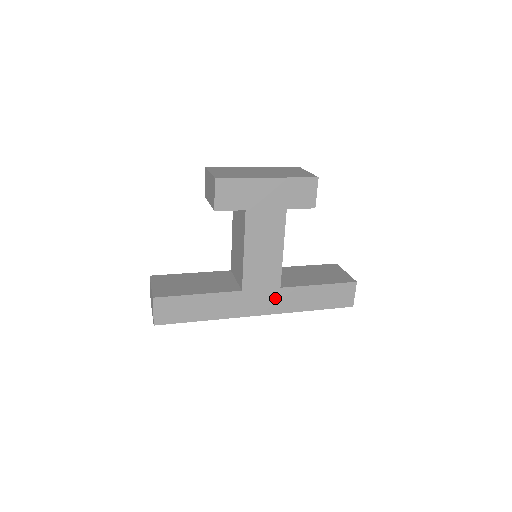
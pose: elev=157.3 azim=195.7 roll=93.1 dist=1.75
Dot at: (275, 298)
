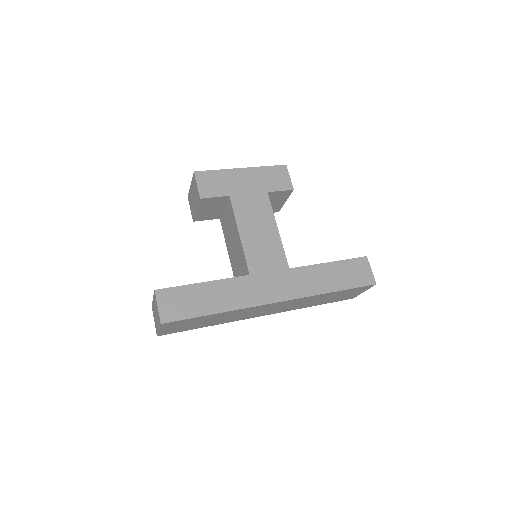
Dot at: (288, 281)
